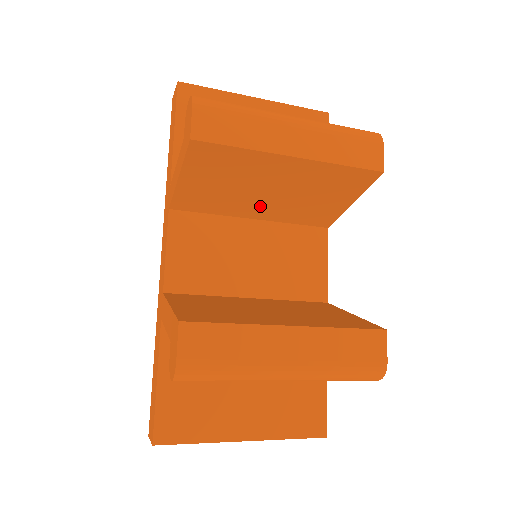
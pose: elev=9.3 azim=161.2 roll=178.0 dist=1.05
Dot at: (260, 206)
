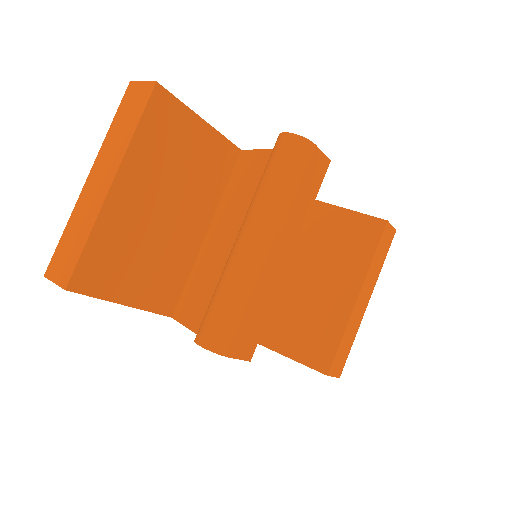
Dot at: occluded
